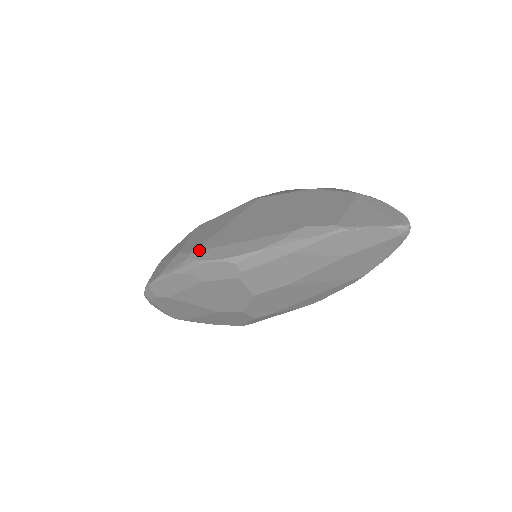
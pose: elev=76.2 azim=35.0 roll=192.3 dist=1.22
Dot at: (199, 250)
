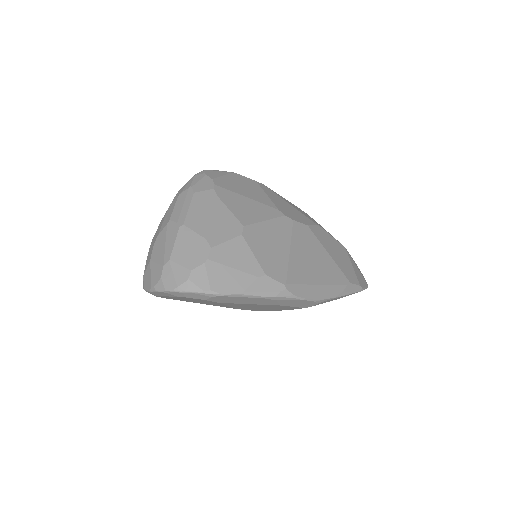
Dot at: (292, 283)
